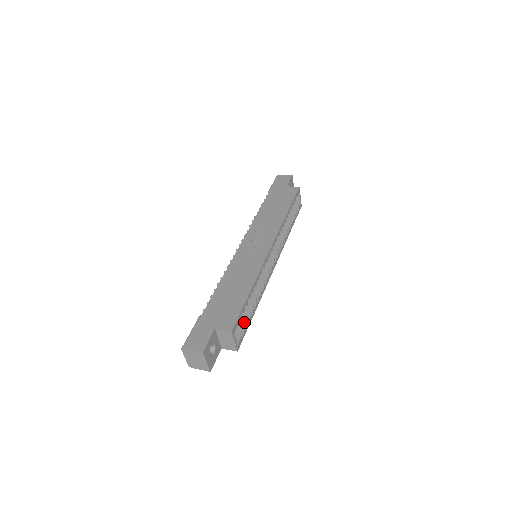
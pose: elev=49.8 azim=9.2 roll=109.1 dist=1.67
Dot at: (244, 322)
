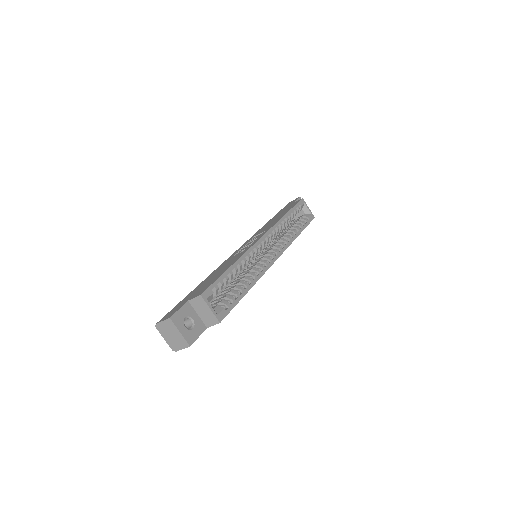
Dot at: (229, 298)
